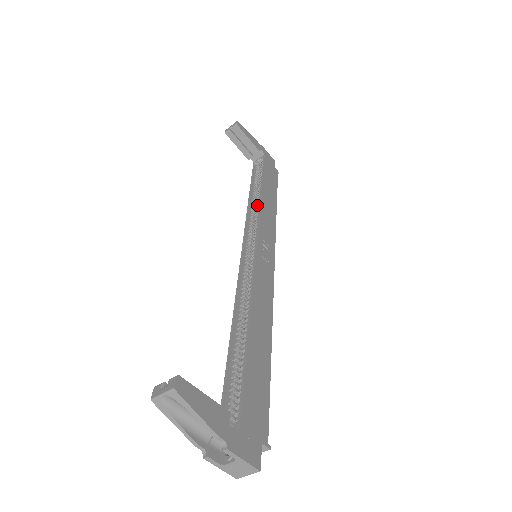
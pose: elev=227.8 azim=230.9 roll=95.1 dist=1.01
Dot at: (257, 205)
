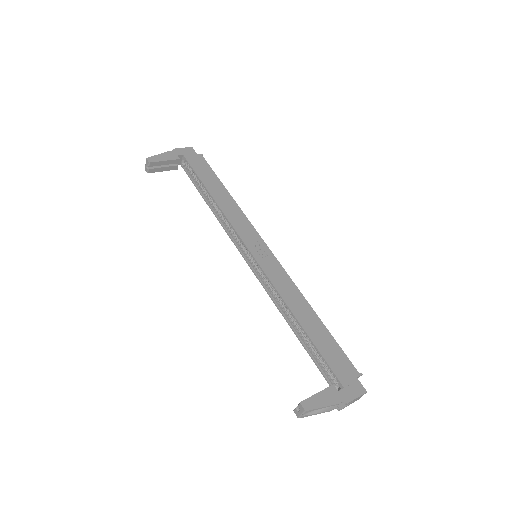
Dot at: (221, 213)
